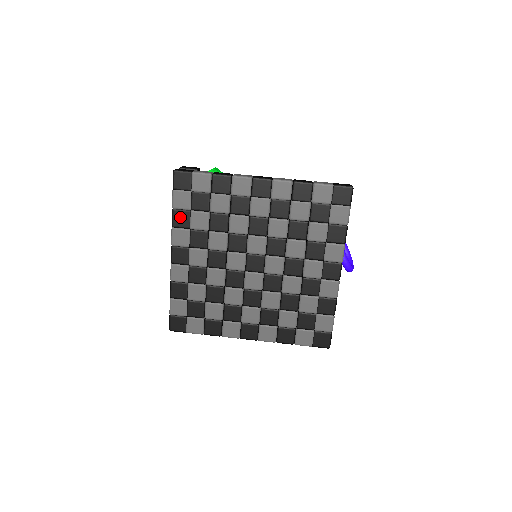
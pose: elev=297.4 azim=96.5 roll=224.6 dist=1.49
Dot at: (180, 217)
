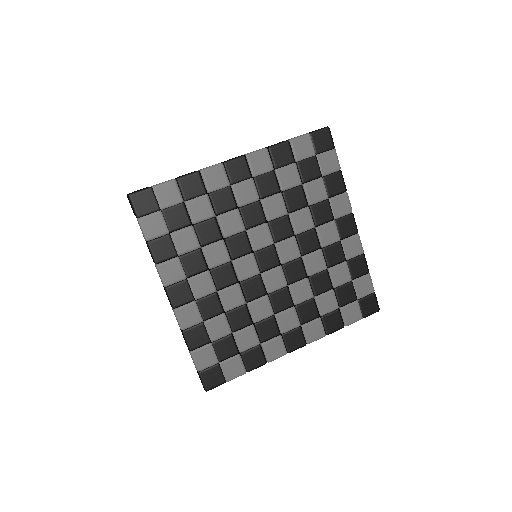
Dot at: (160, 247)
